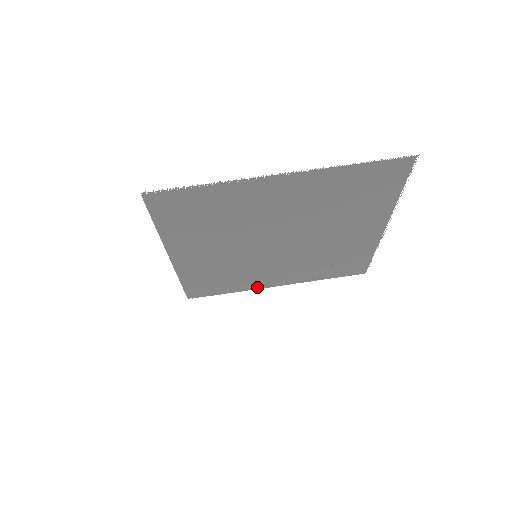
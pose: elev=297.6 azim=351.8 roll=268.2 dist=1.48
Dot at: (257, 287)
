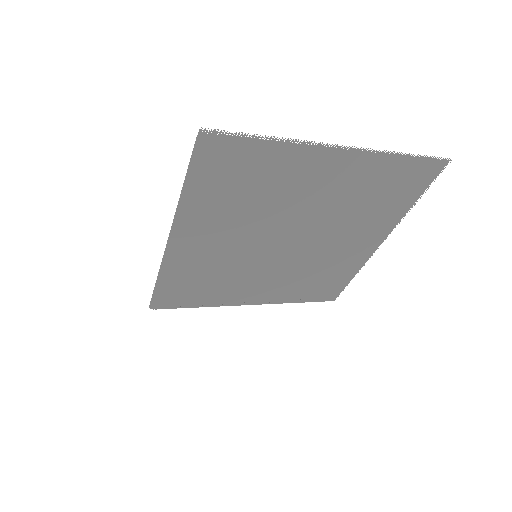
Dot at: (230, 303)
